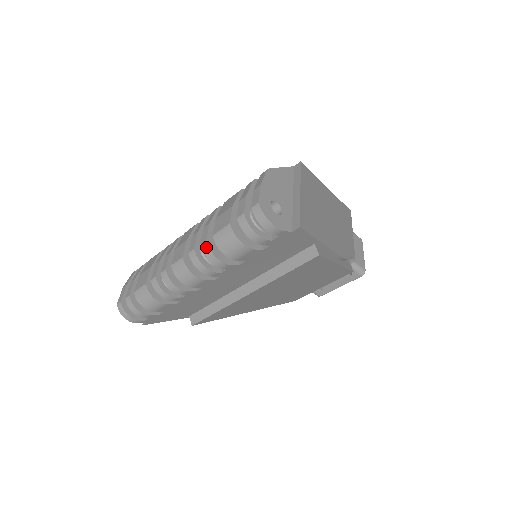
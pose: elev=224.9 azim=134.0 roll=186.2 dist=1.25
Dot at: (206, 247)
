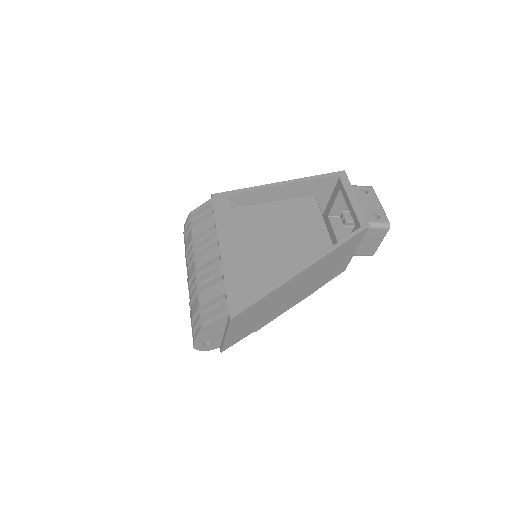
Dot at: occluded
